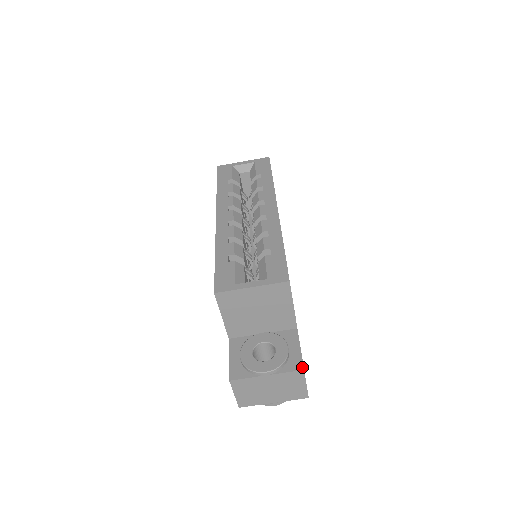
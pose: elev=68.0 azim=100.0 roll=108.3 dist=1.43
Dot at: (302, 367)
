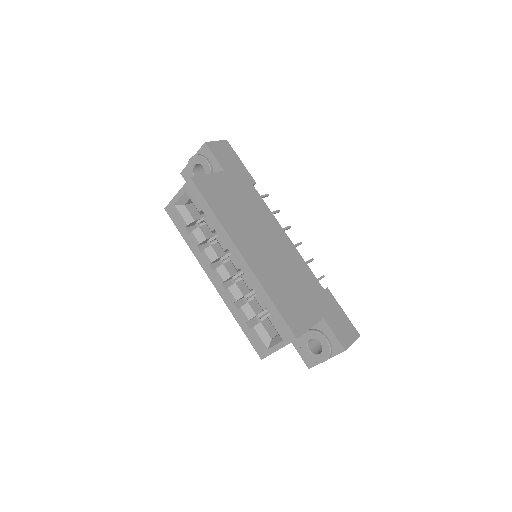
Dot at: (343, 349)
